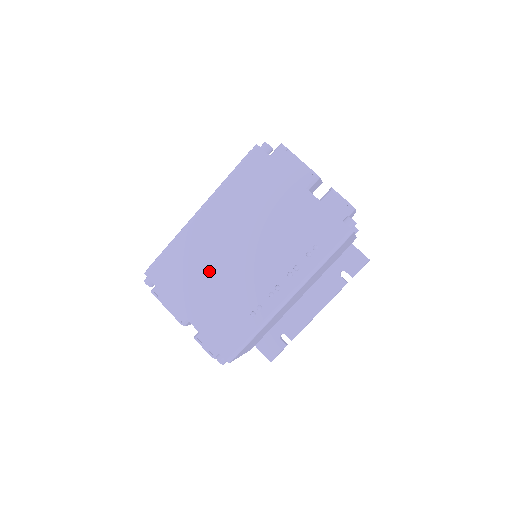
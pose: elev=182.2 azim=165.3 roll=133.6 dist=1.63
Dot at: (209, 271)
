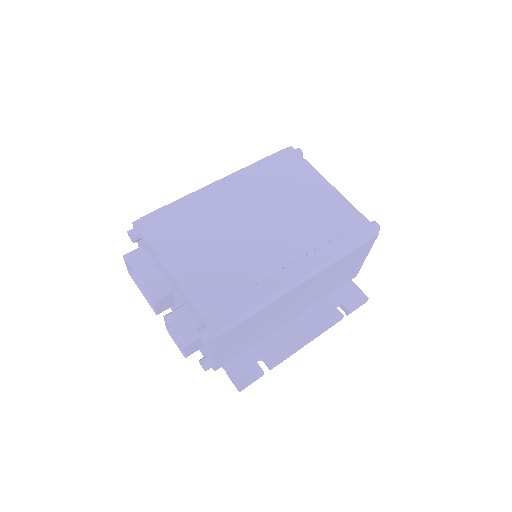
Dot at: (215, 234)
